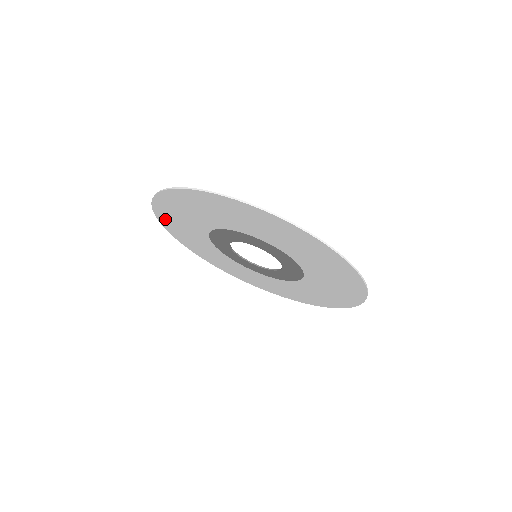
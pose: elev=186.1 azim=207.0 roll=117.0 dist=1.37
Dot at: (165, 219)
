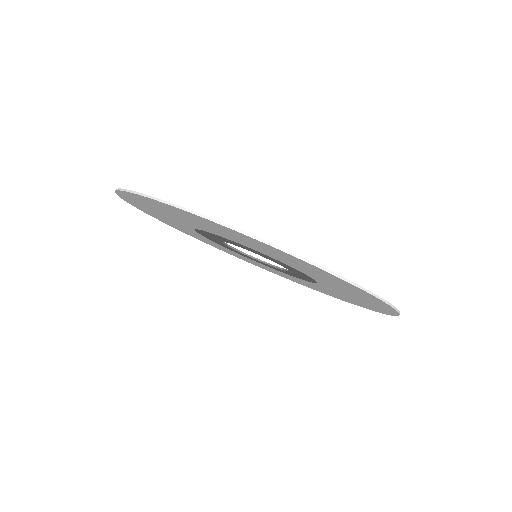
Dot at: (154, 216)
